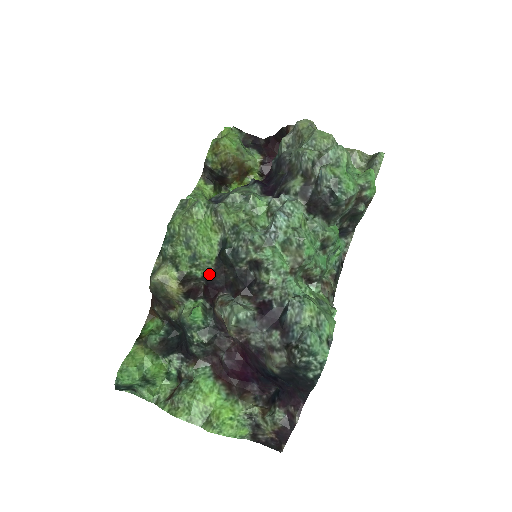
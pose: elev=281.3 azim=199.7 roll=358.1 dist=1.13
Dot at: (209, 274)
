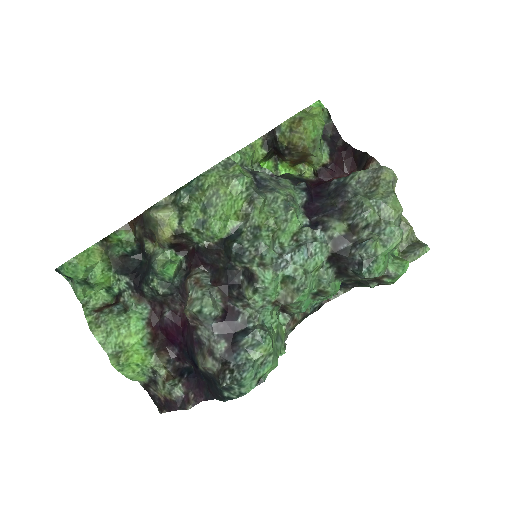
Dot at: (205, 246)
